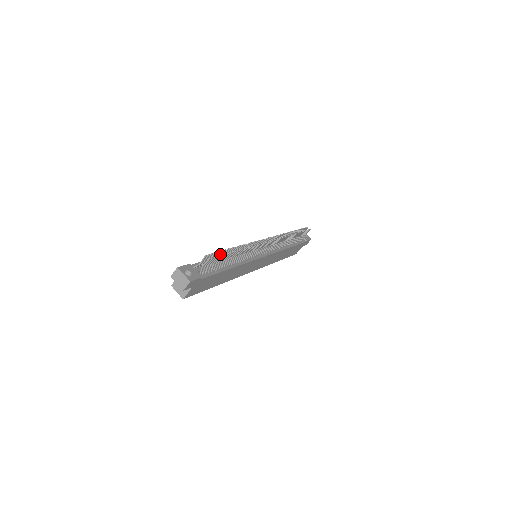
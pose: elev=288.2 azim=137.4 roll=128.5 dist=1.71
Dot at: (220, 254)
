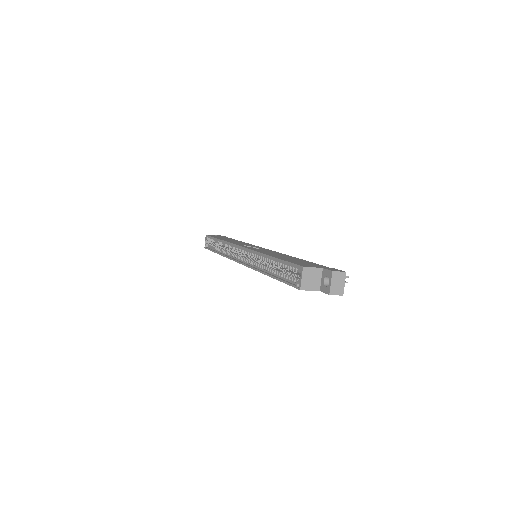
Dot at: occluded
